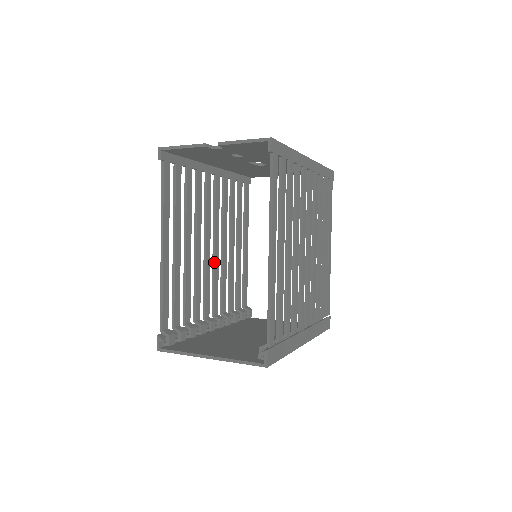
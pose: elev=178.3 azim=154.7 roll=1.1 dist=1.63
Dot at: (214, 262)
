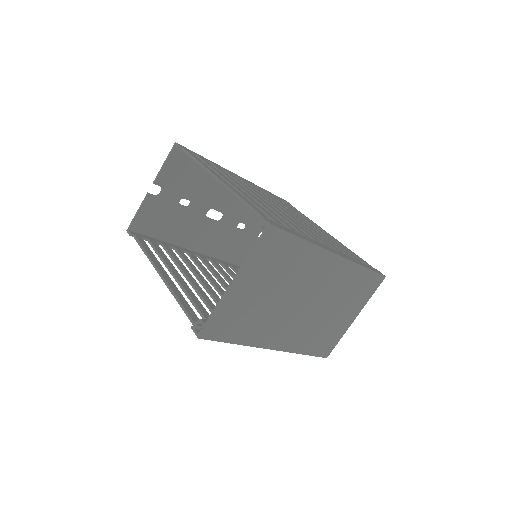
Dot at: occluded
